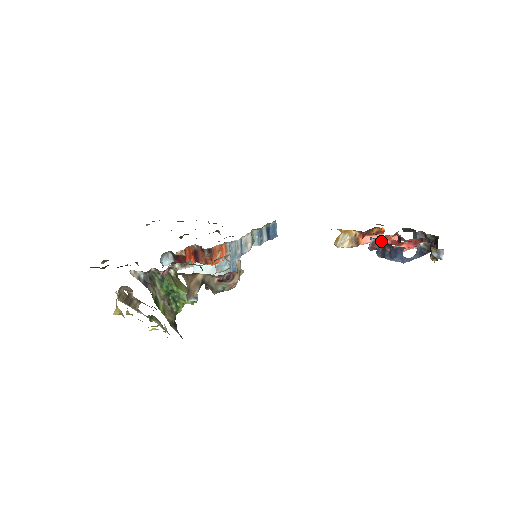
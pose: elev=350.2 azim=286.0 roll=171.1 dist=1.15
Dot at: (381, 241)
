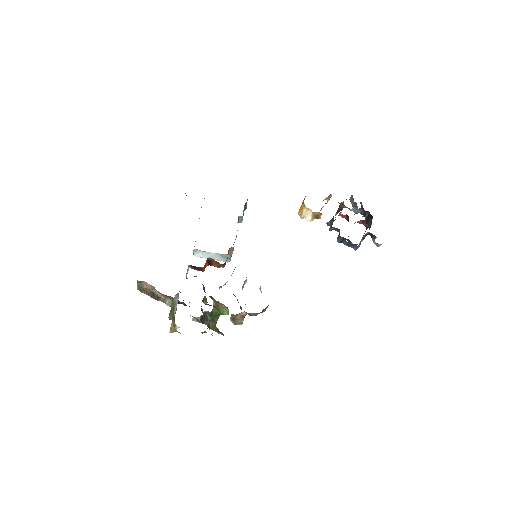
Dot at: (335, 219)
